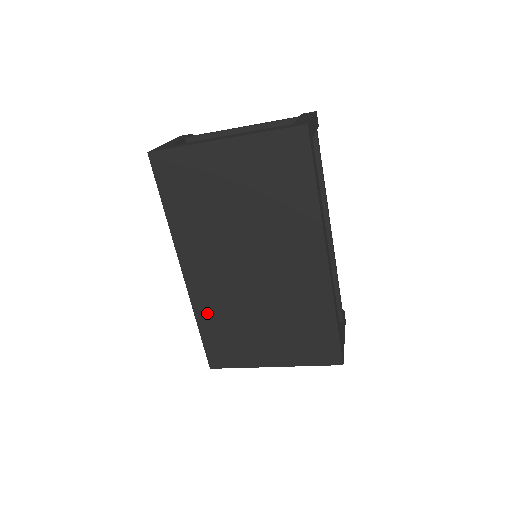
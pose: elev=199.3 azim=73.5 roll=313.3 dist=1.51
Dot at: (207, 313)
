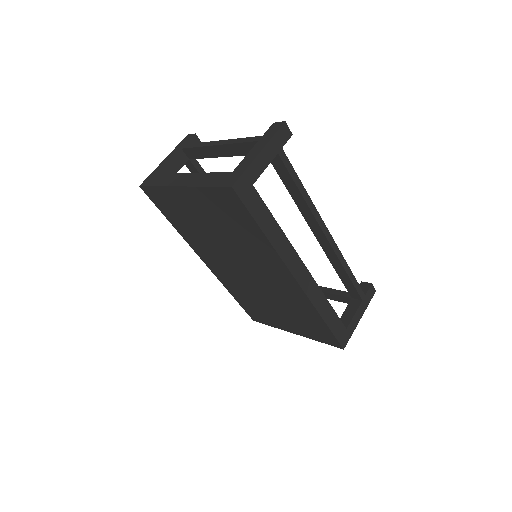
Dot at: (233, 290)
